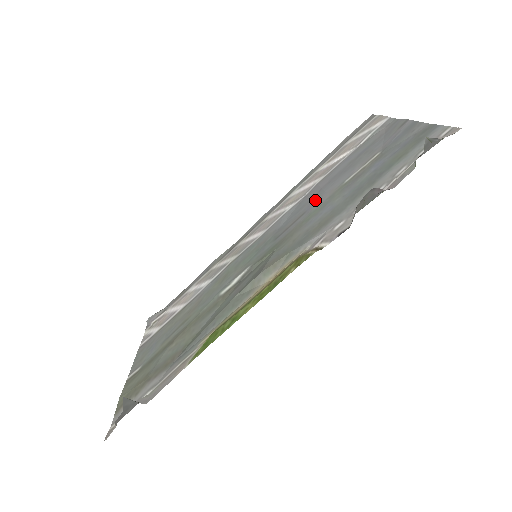
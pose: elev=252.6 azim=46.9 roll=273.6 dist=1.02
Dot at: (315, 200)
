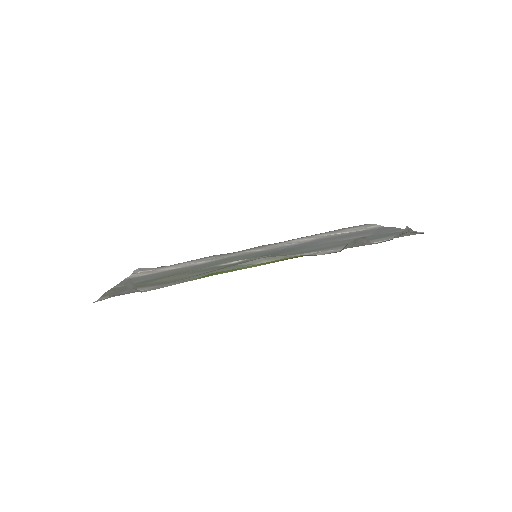
Dot at: (314, 243)
